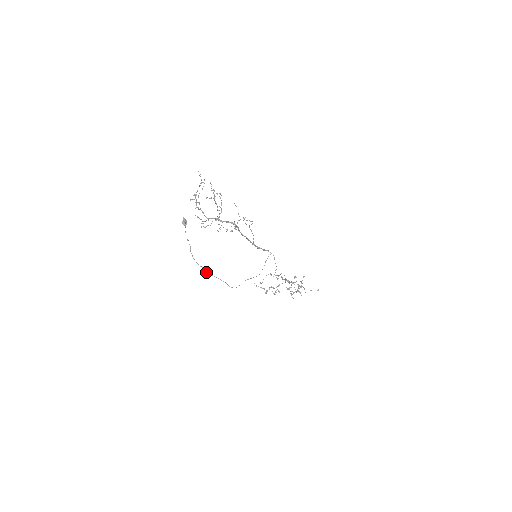
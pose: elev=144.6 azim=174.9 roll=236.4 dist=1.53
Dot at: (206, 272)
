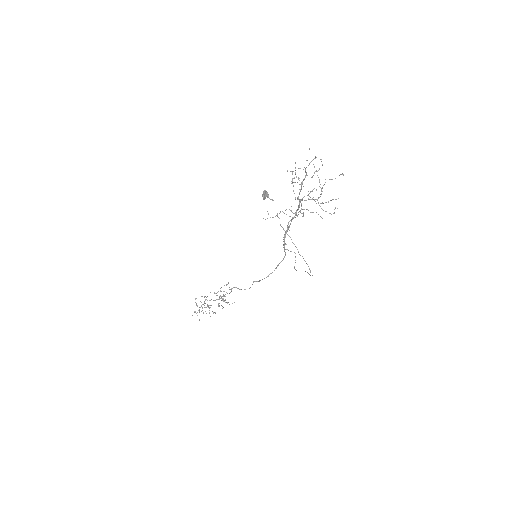
Dot at: (299, 254)
